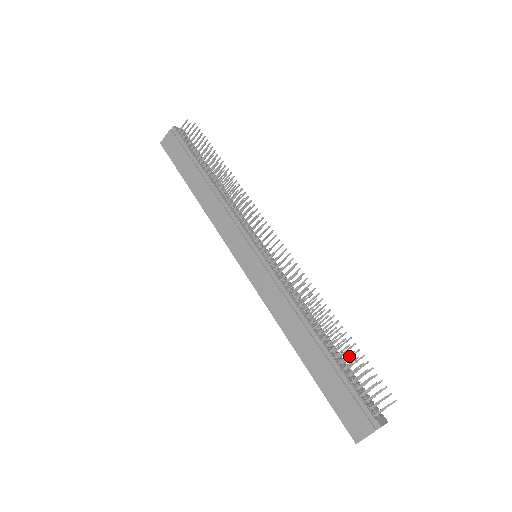
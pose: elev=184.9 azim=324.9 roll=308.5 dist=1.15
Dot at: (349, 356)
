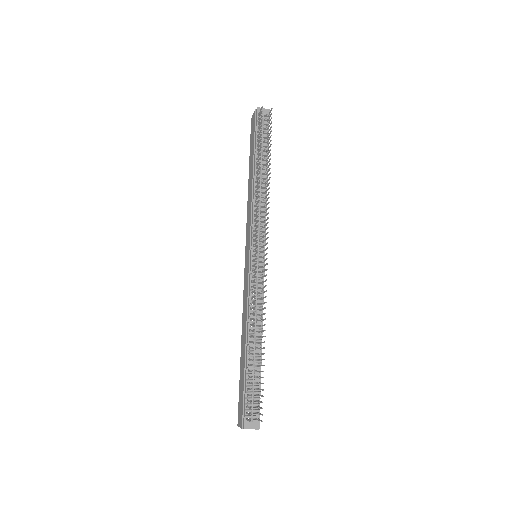
Dot at: (260, 370)
